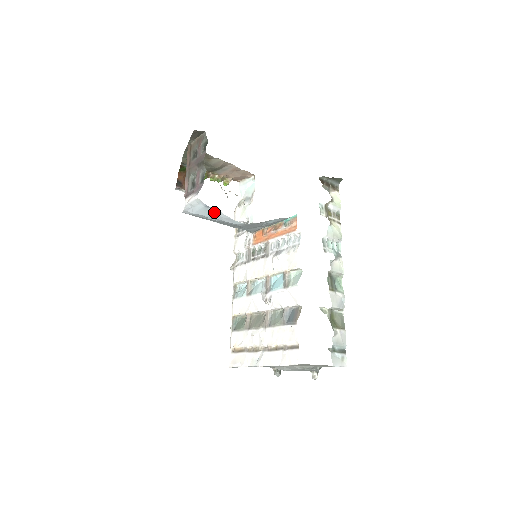
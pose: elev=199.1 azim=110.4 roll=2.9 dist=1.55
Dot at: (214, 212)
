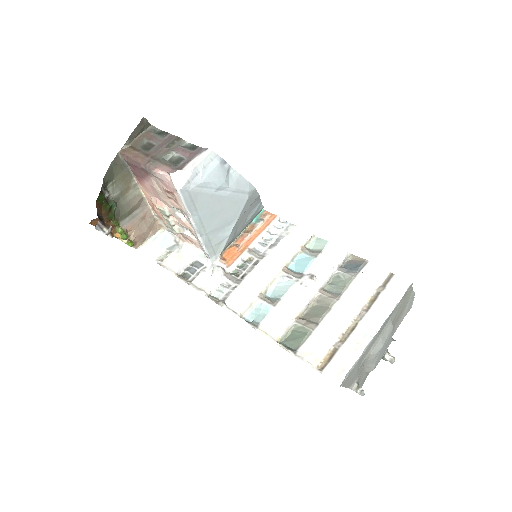
Dot at: (227, 173)
